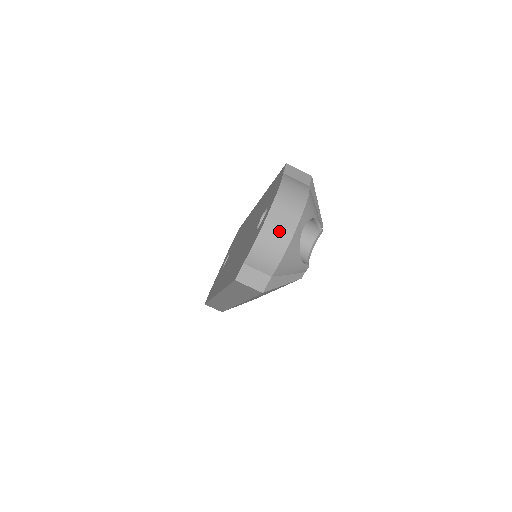
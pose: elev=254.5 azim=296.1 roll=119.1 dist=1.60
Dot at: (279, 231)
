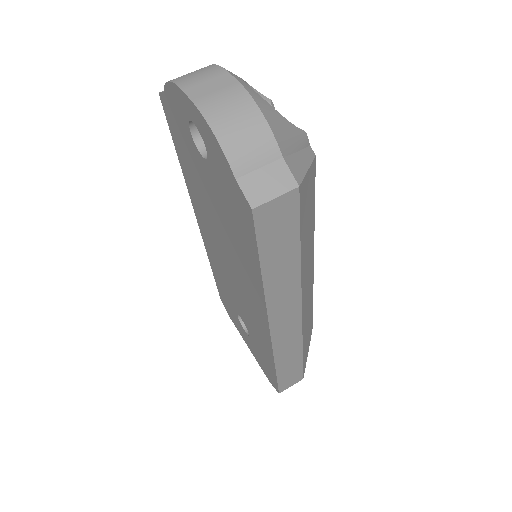
Dot at: (224, 99)
